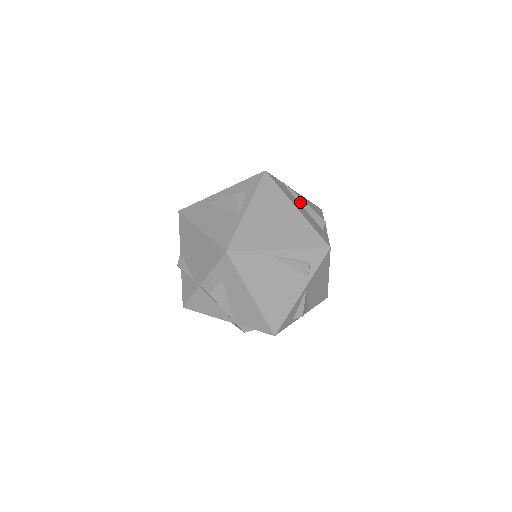
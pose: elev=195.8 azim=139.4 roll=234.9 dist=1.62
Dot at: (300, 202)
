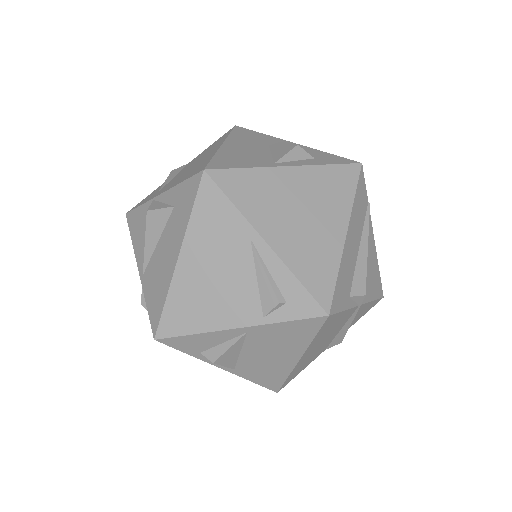
Dot at: (362, 242)
